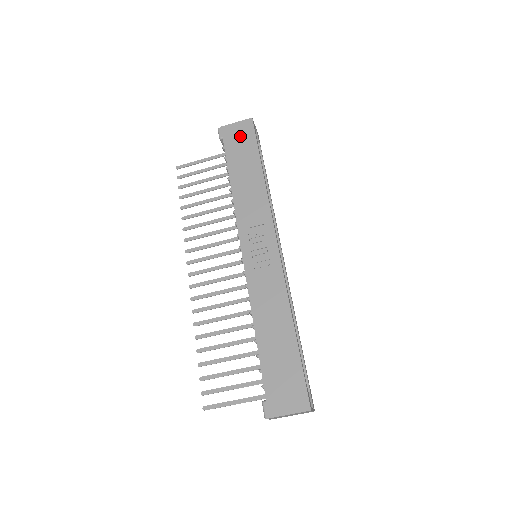
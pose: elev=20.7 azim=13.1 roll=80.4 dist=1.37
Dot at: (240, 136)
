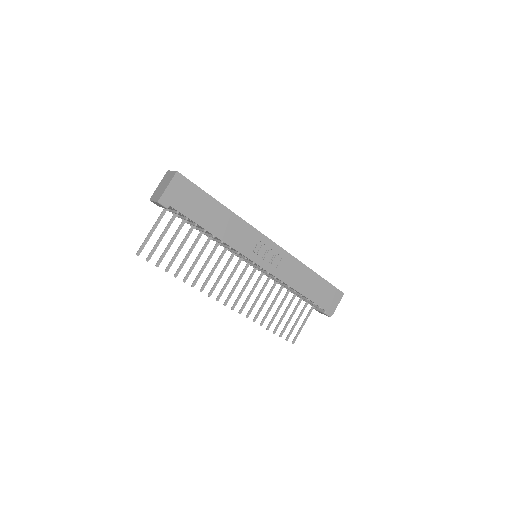
Dot at: (183, 194)
